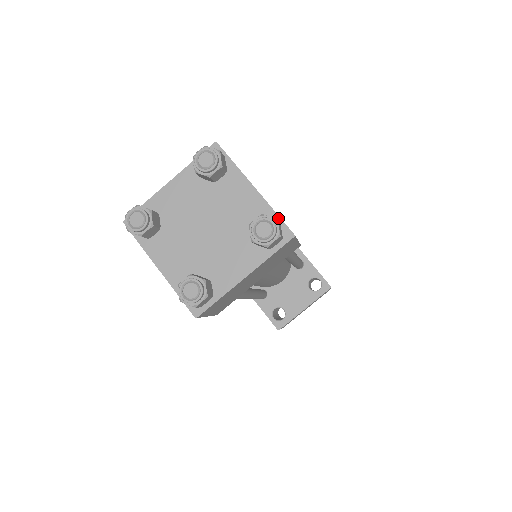
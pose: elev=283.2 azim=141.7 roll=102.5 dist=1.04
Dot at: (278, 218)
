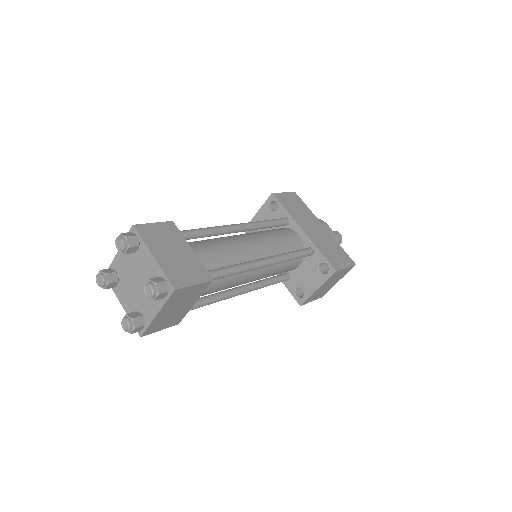
Dot at: (166, 277)
